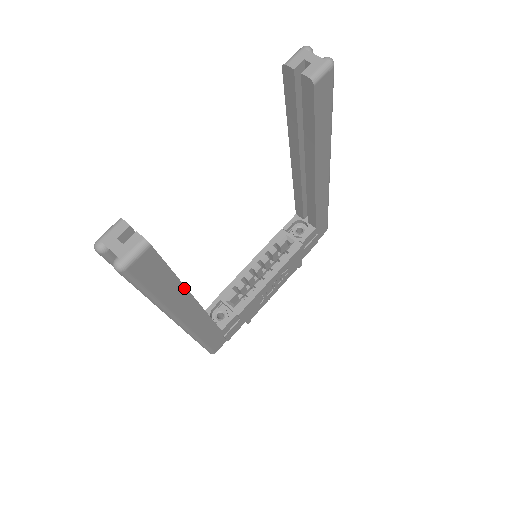
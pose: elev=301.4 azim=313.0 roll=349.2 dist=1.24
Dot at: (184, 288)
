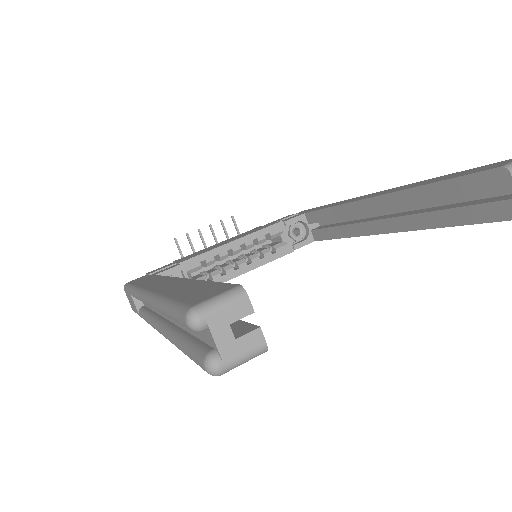
Dot at: occluded
